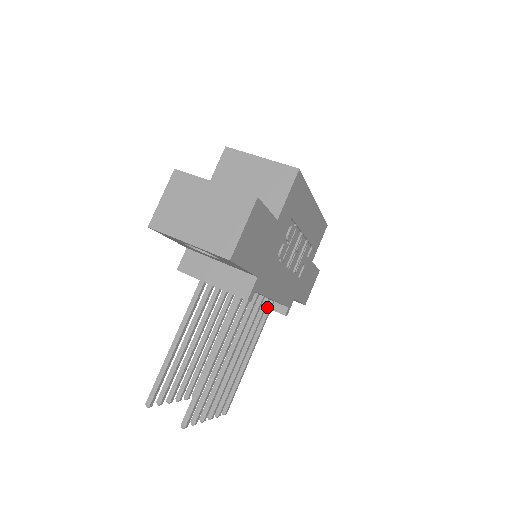
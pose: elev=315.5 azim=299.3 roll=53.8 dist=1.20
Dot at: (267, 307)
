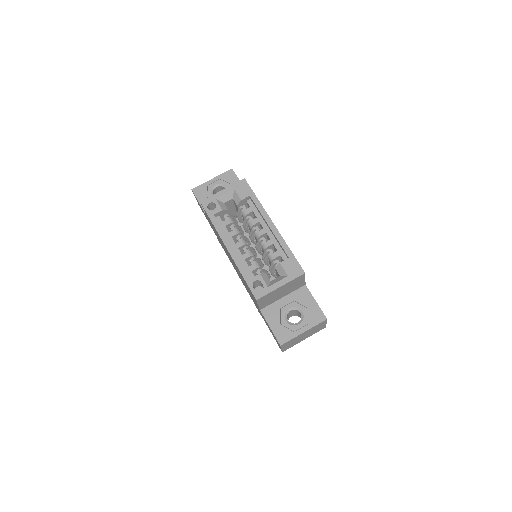
Dot at: occluded
